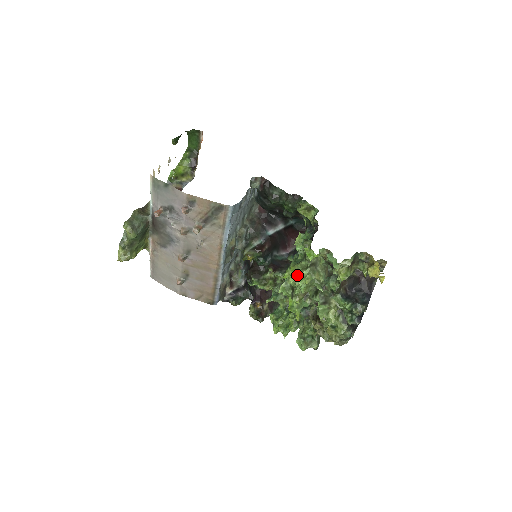
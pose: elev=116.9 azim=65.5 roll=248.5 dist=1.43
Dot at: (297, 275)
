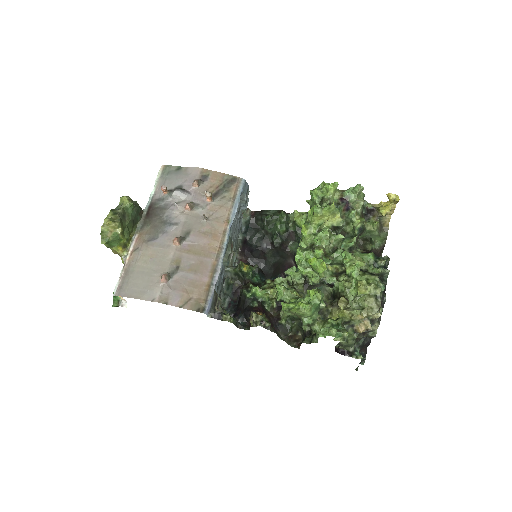
Dot at: (320, 208)
